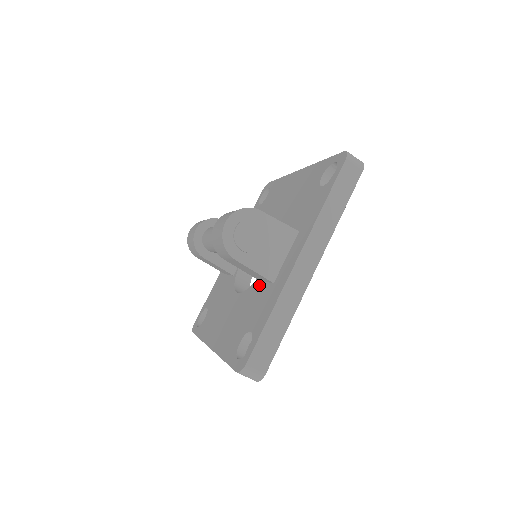
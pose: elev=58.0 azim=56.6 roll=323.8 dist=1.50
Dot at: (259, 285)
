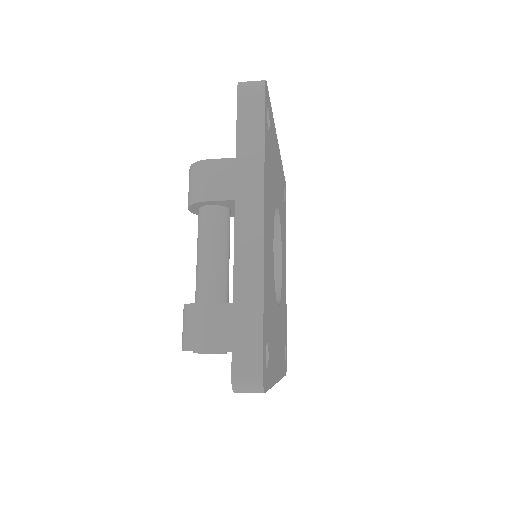
Dot at: occluded
